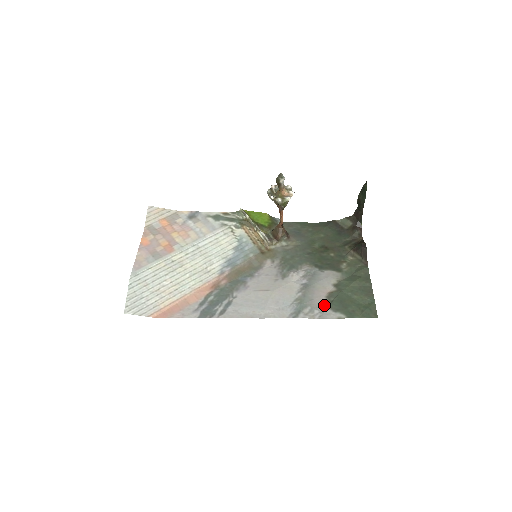
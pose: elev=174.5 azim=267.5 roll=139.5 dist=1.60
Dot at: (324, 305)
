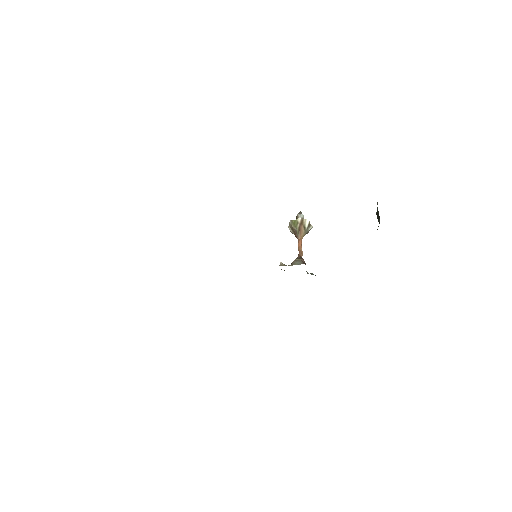
Dot at: occluded
